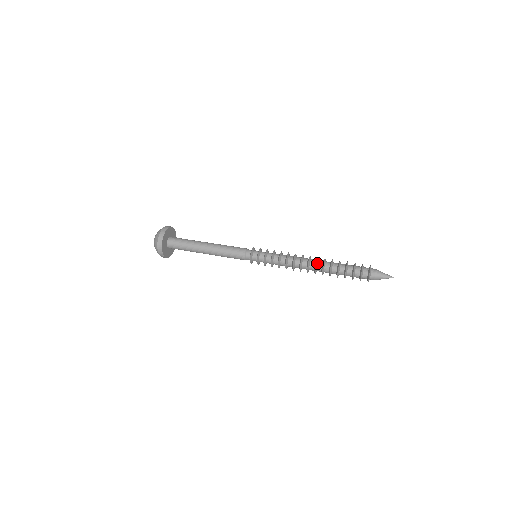
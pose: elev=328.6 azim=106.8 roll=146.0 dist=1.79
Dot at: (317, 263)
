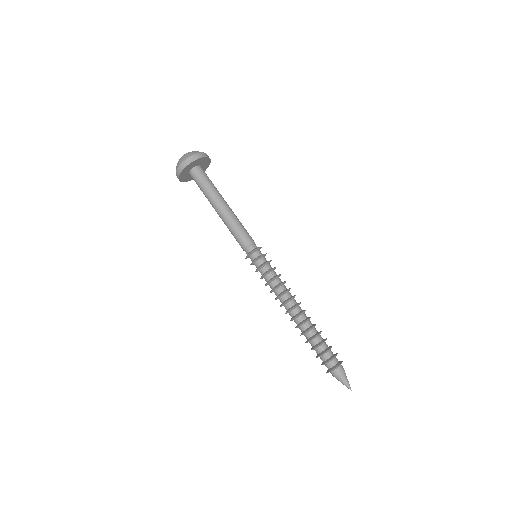
Dot at: occluded
